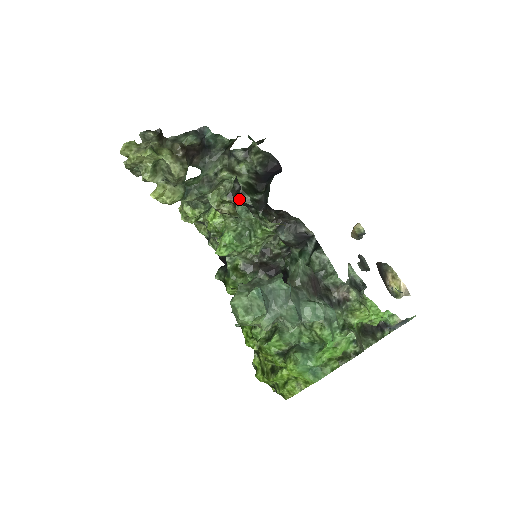
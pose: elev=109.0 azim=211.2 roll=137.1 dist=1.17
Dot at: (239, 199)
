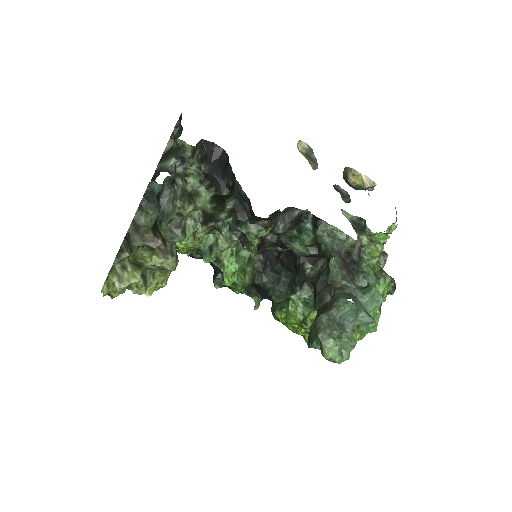
Dot at: (256, 251)
